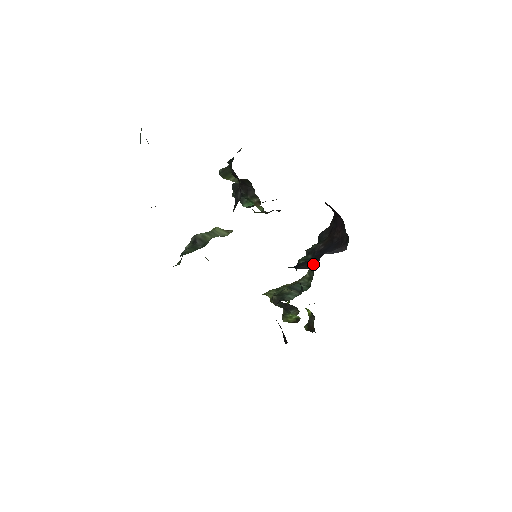
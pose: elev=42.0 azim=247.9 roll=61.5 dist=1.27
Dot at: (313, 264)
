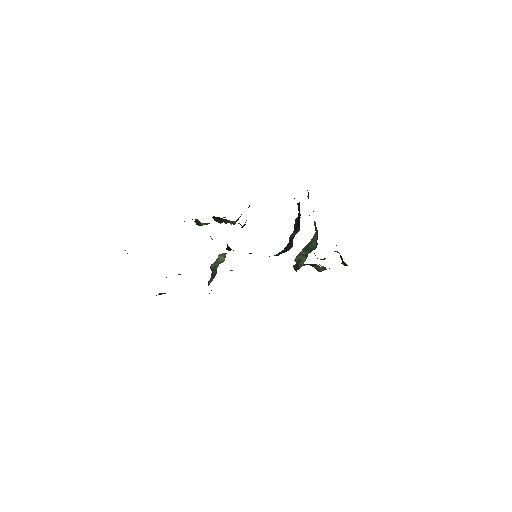
Dot at: (292, 243)
